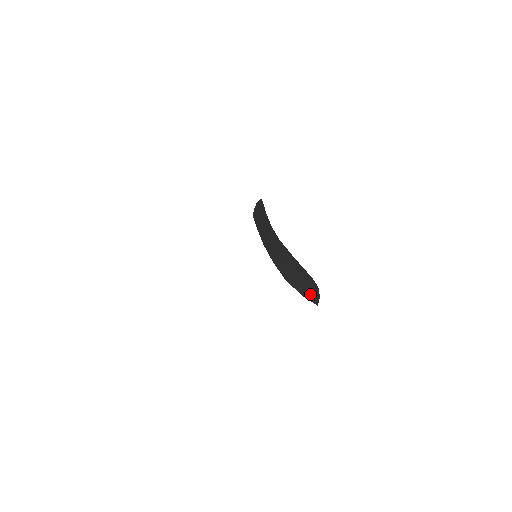
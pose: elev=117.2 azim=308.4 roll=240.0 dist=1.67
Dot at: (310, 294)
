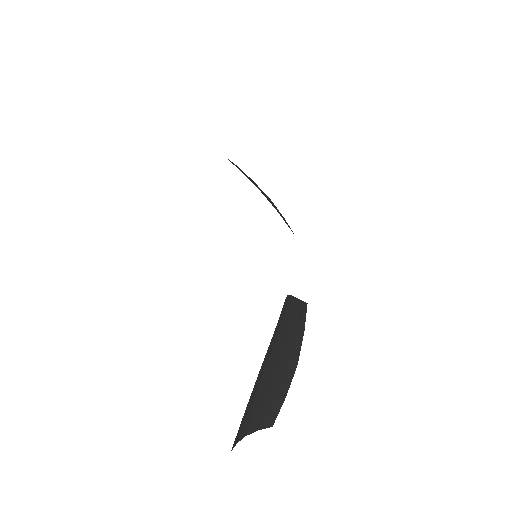
Dot at: (274, 408)
